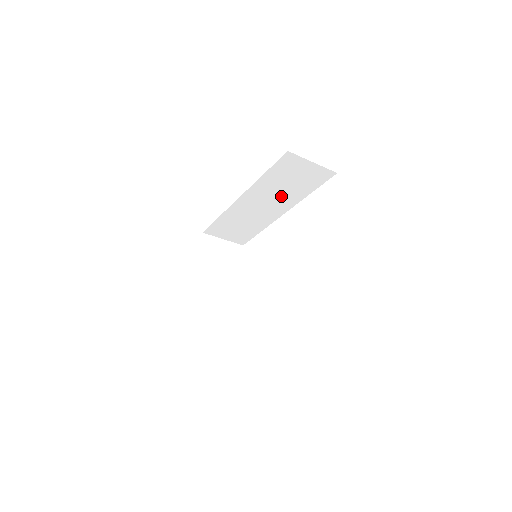
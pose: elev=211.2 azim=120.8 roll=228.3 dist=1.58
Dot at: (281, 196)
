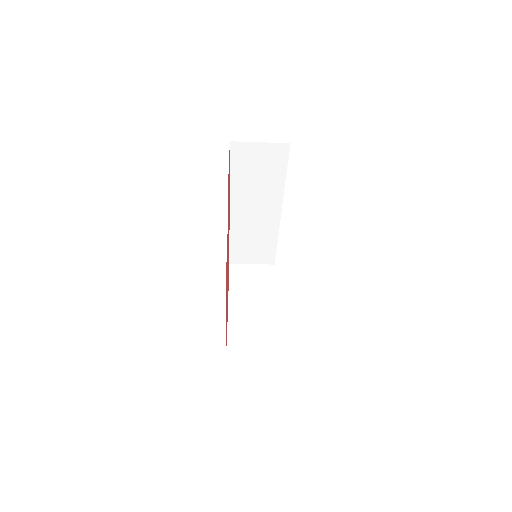
Dot at: (263, 193)
